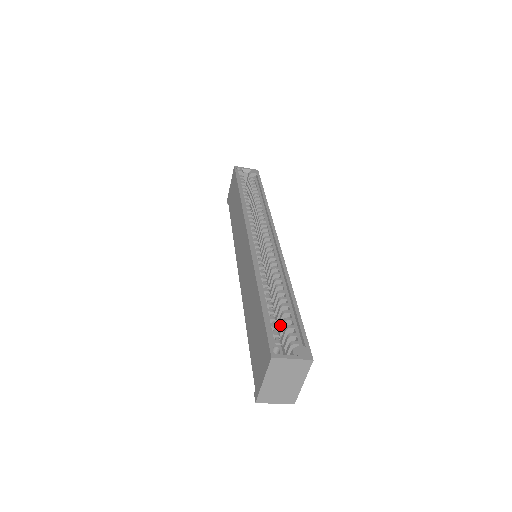
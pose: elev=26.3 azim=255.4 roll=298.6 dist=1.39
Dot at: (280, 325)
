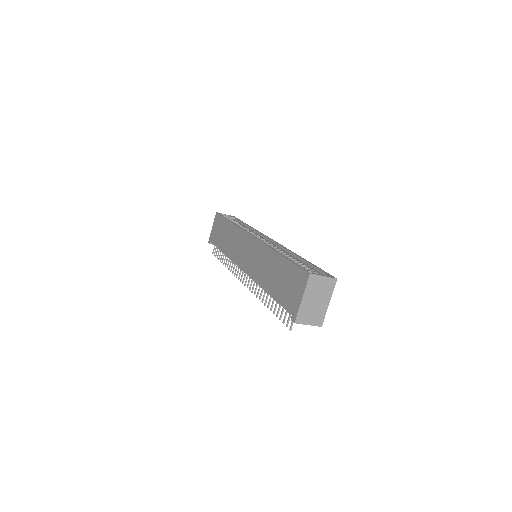
Dot at: occluded
